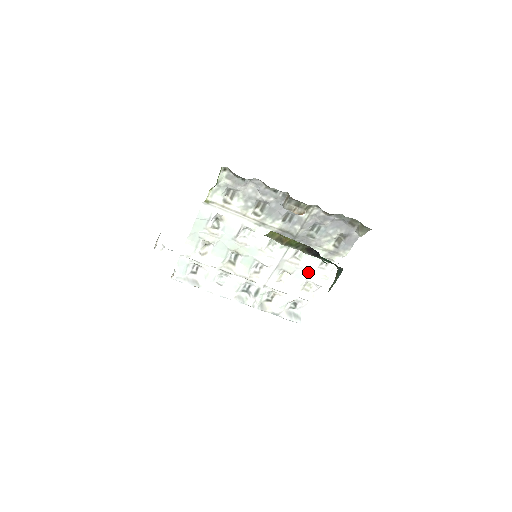
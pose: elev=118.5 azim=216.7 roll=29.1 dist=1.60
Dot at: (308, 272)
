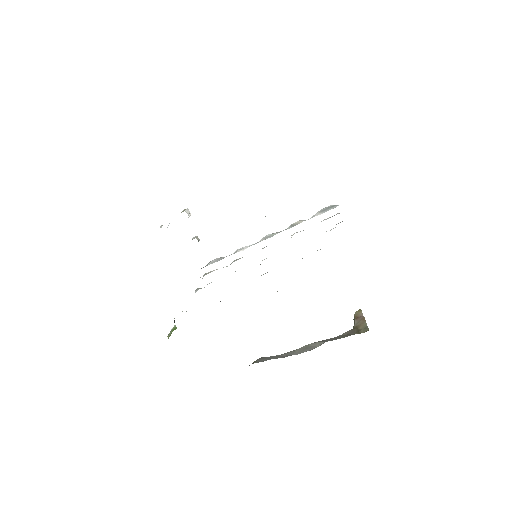
Dot at: occluded
